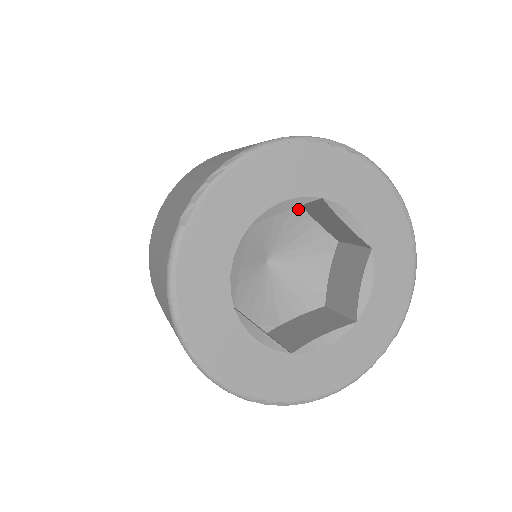
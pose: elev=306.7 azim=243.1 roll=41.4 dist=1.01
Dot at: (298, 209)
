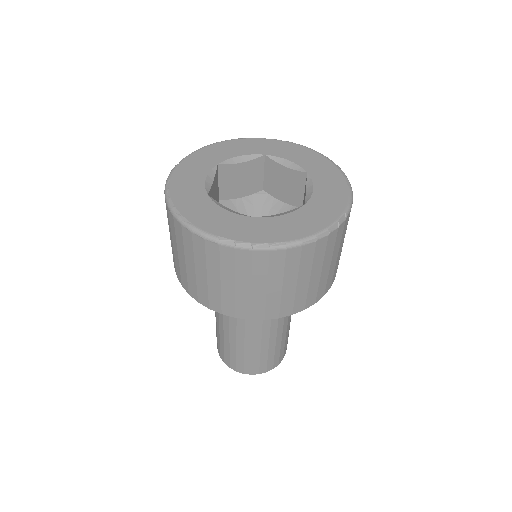
Dot at: (269, 198)
